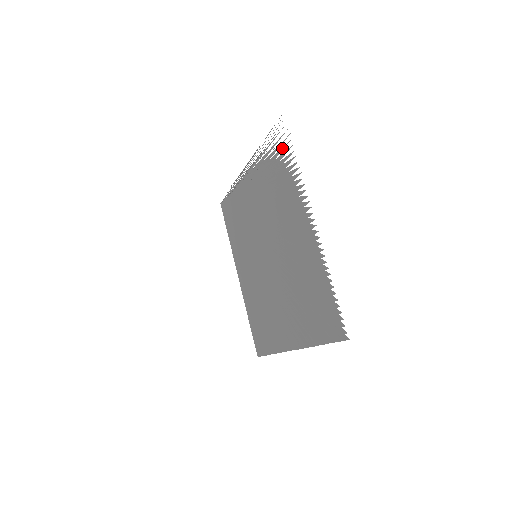
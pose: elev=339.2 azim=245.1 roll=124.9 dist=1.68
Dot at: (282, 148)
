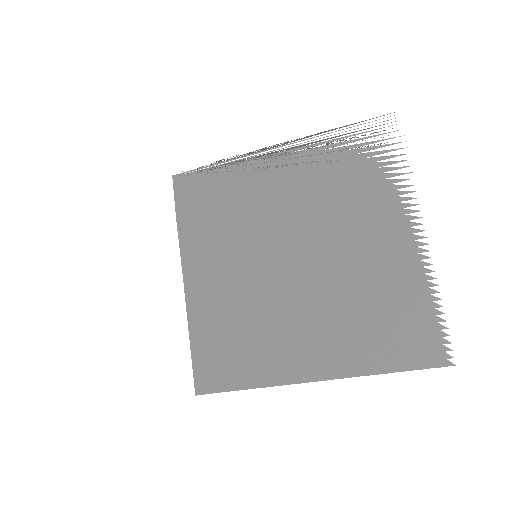
Dot at: (380, 145)
